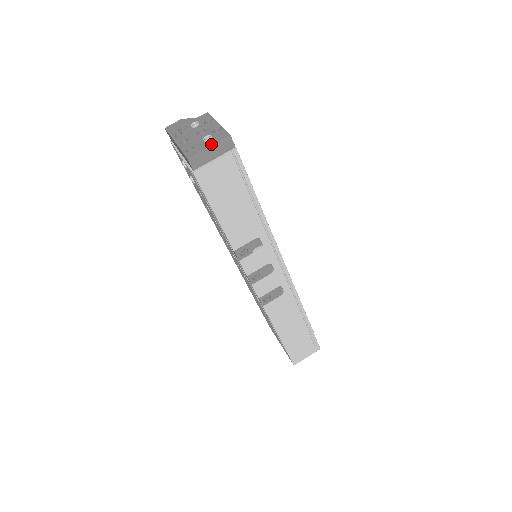
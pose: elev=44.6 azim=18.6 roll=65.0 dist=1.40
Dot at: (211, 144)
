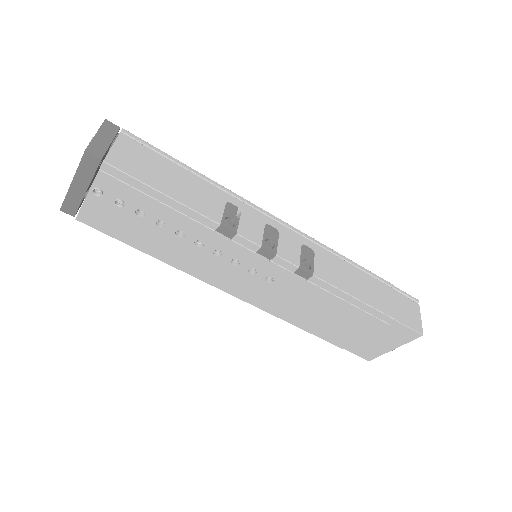
Dot at: (96, 133)
